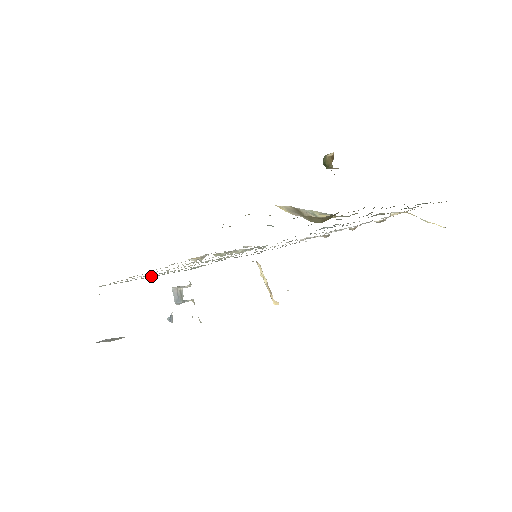
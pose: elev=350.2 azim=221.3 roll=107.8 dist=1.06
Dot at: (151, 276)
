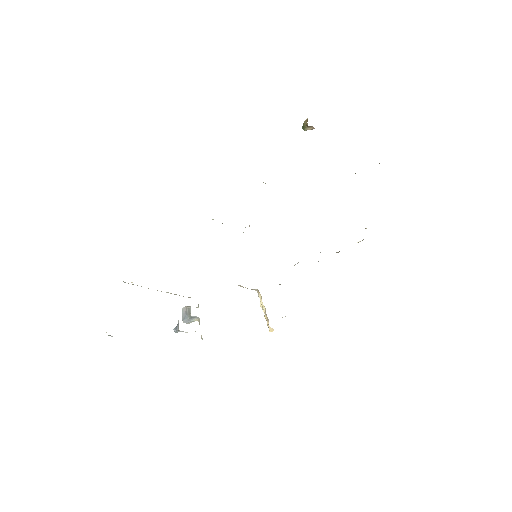
Dot at: occluded
